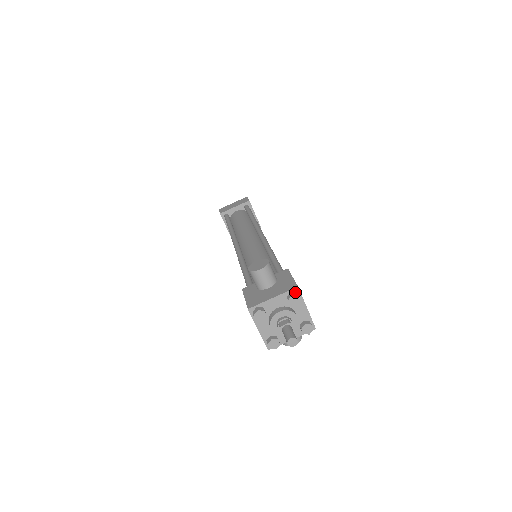
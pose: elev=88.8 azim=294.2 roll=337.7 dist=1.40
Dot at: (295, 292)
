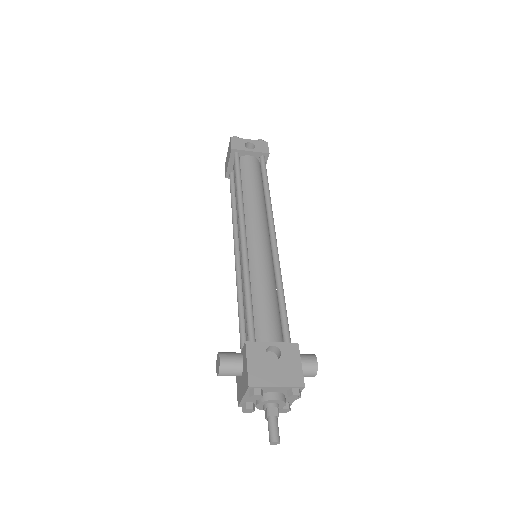
Dot at: (251, 390)
